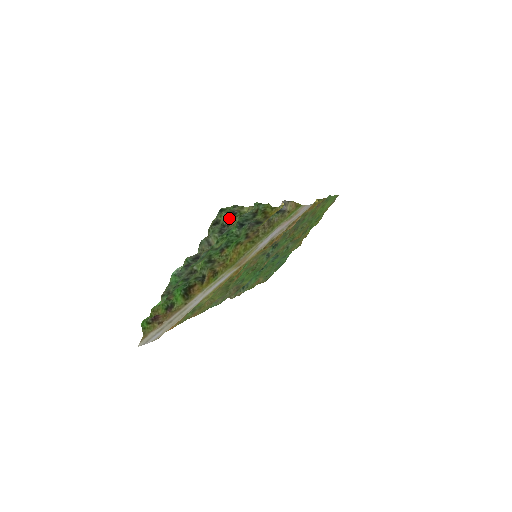
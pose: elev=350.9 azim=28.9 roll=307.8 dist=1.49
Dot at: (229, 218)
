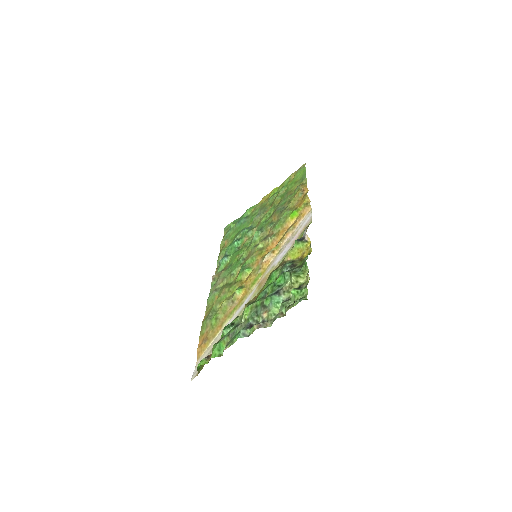
Dot at: occluded
